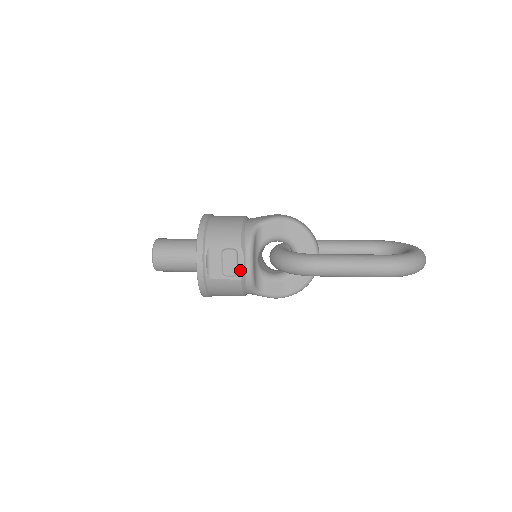
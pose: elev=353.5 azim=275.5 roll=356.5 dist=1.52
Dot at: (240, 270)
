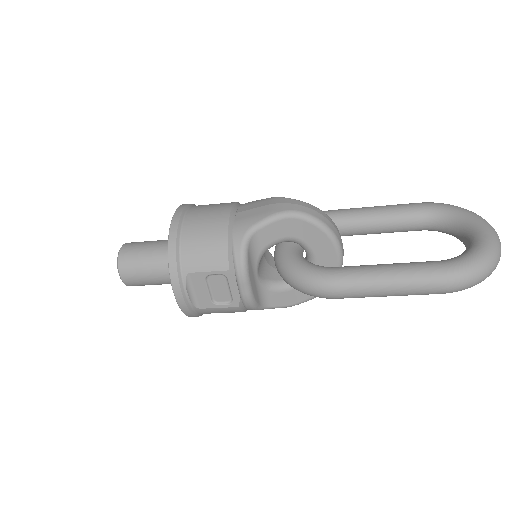
Dot at: (235, 297)
